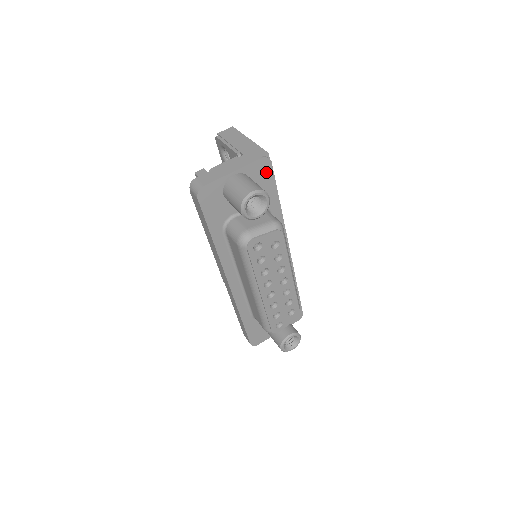
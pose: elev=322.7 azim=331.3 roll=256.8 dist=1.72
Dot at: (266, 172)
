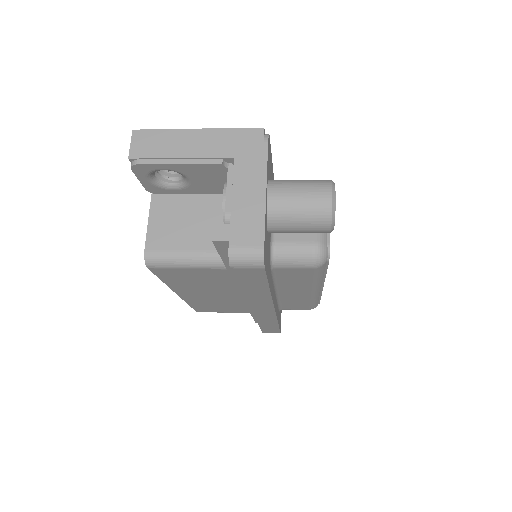
Dot at: (269, 155)
